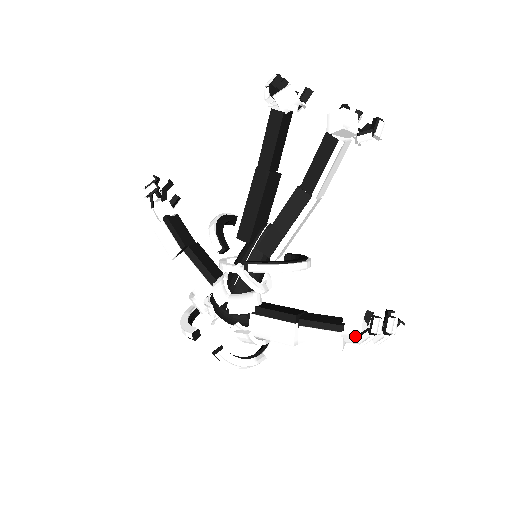
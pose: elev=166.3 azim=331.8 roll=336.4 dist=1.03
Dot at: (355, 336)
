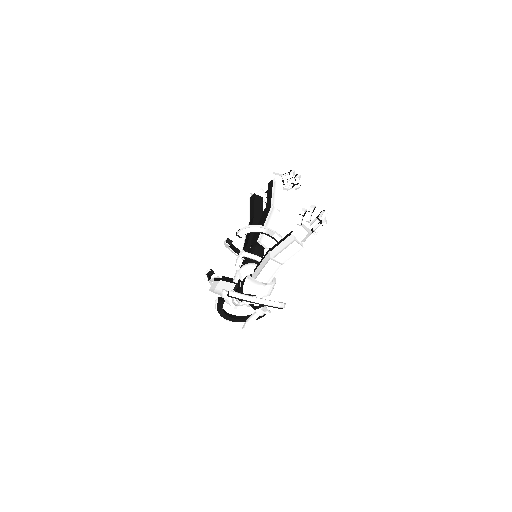
Dot at: (297, 227)
